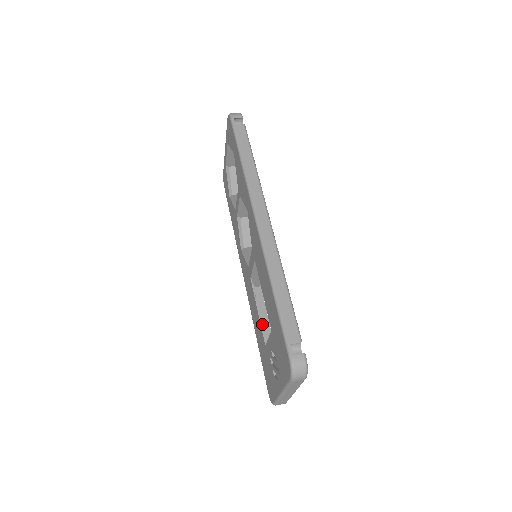
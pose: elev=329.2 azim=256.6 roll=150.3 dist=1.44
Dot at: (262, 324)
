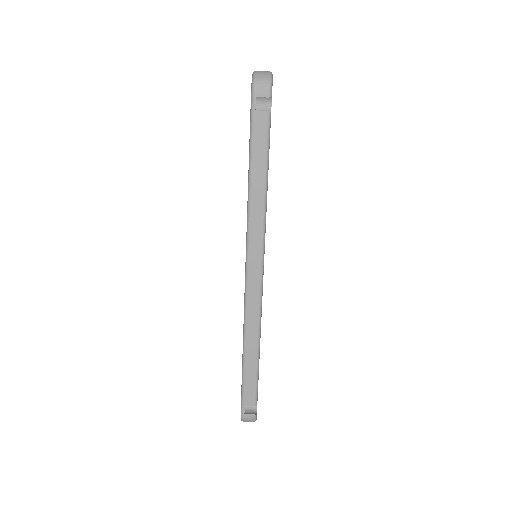
Dot at: occluded
